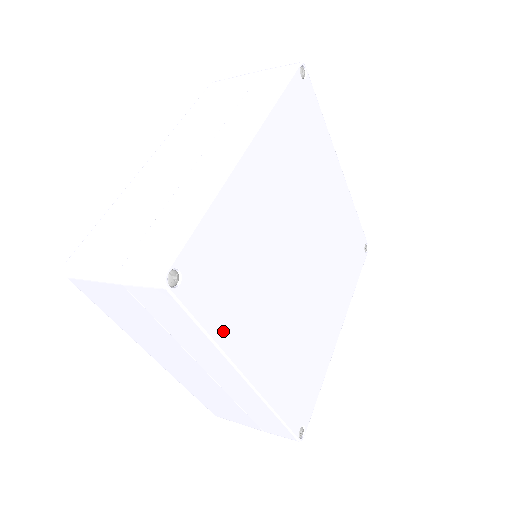
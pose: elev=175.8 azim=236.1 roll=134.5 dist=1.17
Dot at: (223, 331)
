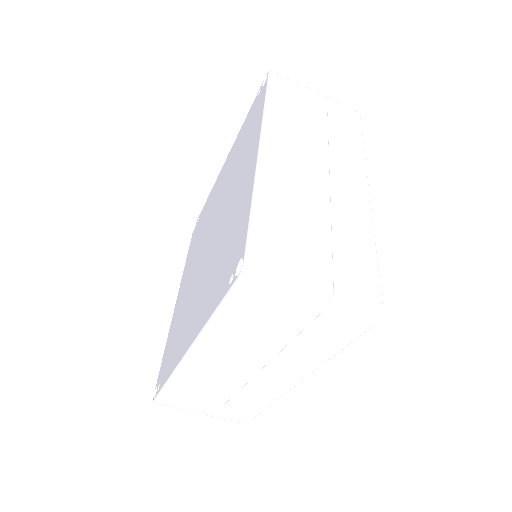
Dot at: occluded
